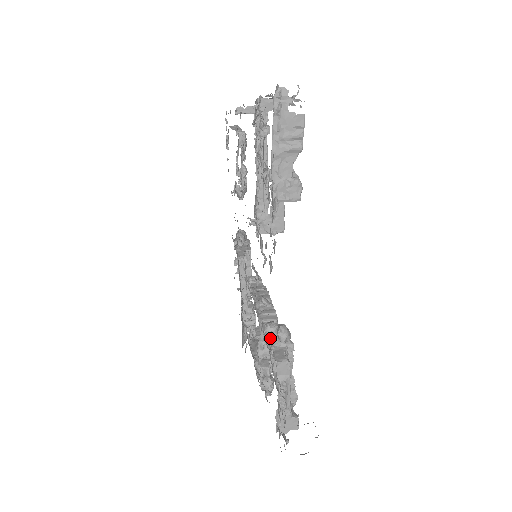
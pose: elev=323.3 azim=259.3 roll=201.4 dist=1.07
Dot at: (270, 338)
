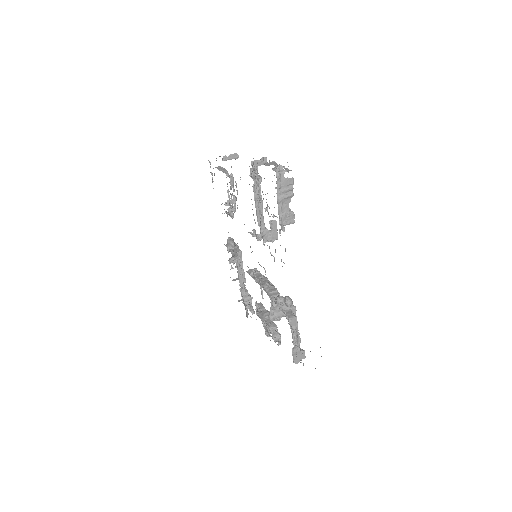
Dot at: (280, 306)
